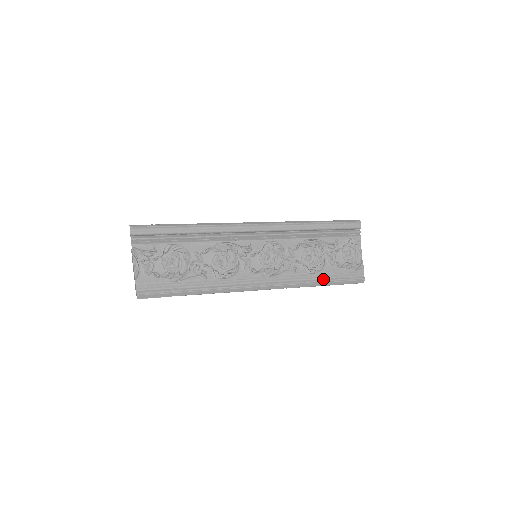
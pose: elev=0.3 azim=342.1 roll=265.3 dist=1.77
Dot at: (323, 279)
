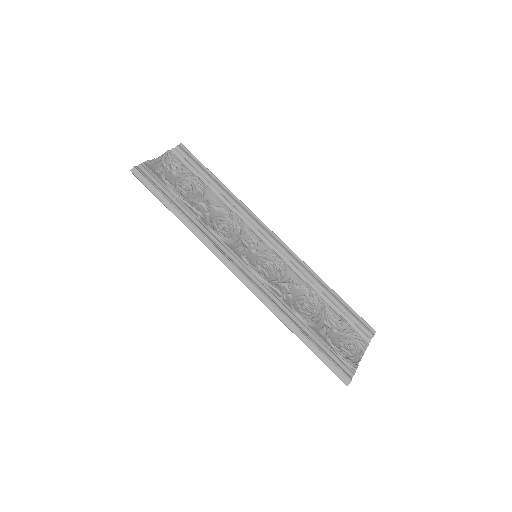
Dot at: (306, 333)
